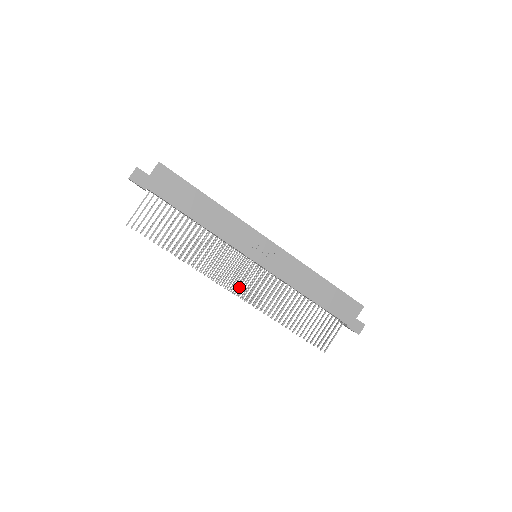
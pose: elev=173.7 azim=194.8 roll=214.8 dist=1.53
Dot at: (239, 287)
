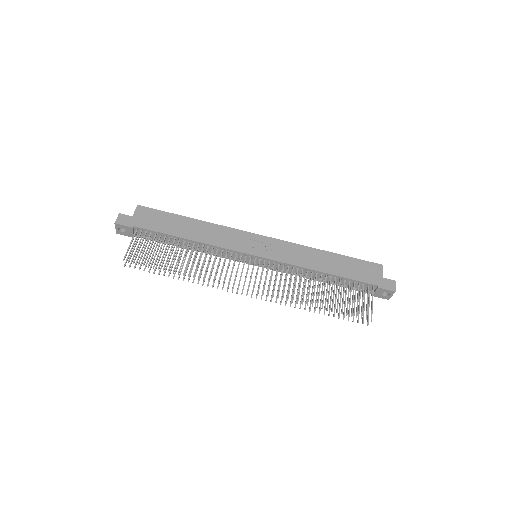
Dot at: occluded
